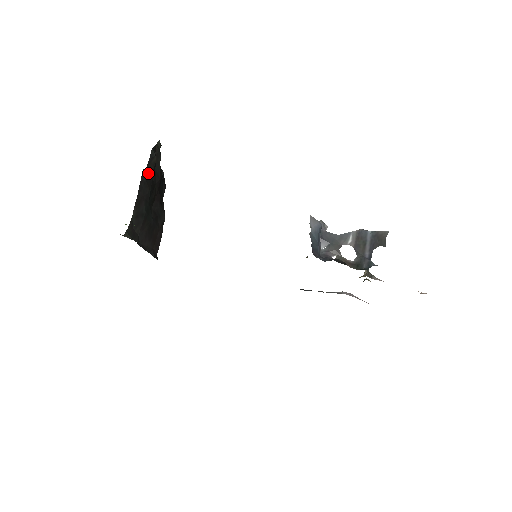
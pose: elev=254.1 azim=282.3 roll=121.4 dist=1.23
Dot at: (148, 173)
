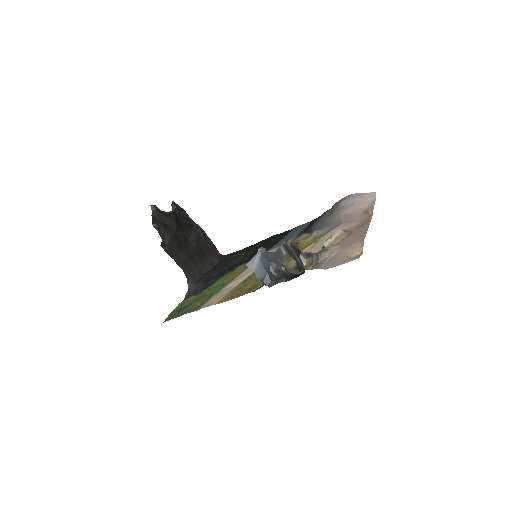
Dot at: (165, 238)
